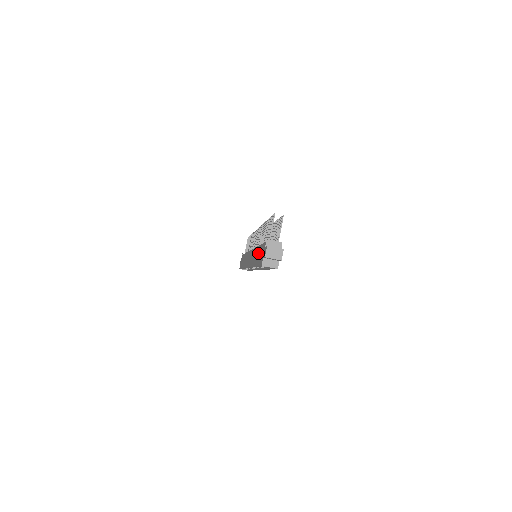
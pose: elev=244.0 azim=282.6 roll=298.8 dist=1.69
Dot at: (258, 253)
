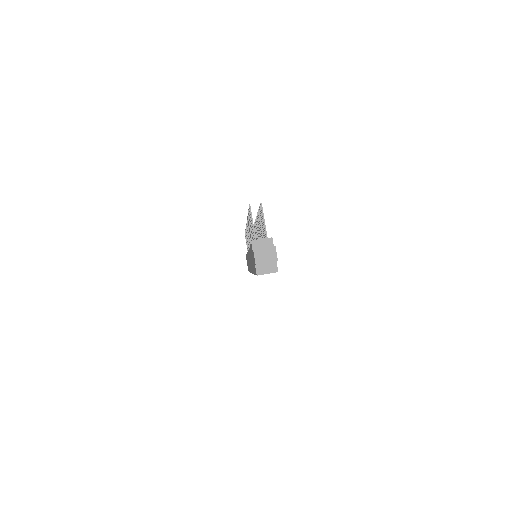
Dot at: (251, 257)
